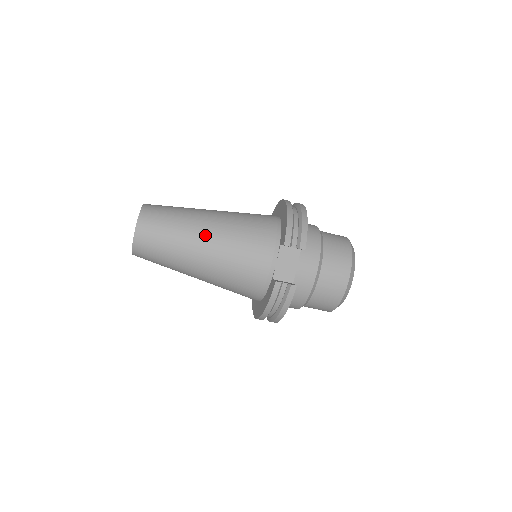
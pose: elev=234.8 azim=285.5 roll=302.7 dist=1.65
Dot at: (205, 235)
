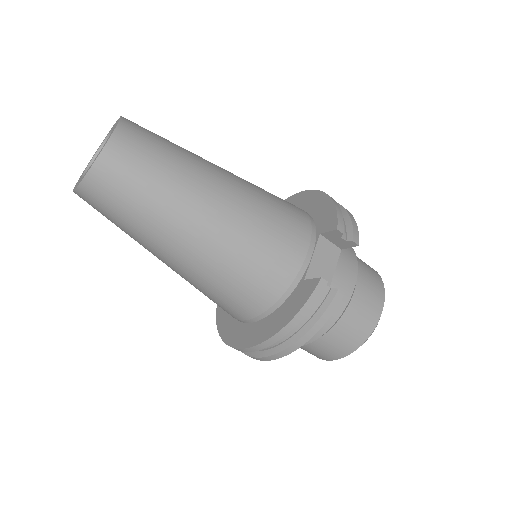
Dot at: (220, 187)
